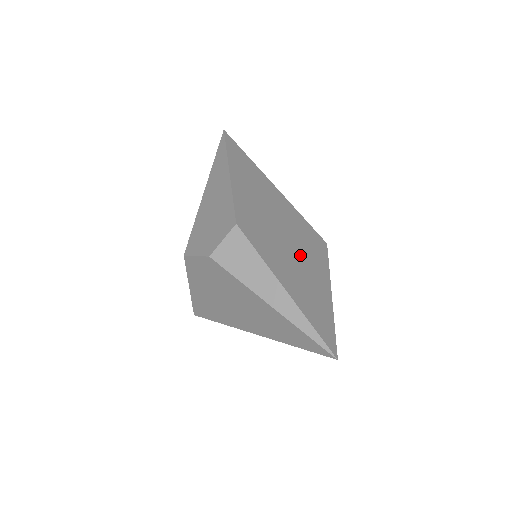
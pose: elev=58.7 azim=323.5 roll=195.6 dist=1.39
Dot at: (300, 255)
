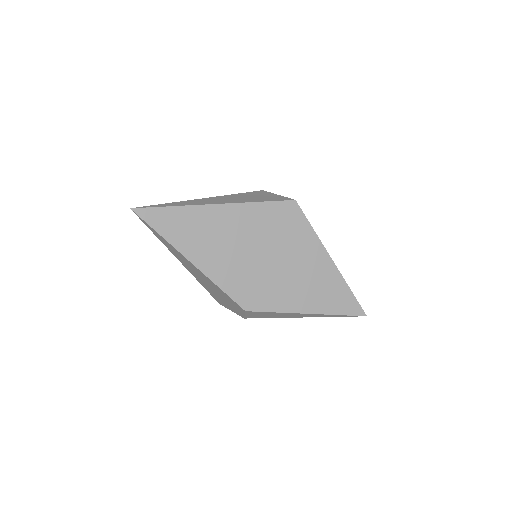
Dot at: (292, 260)
